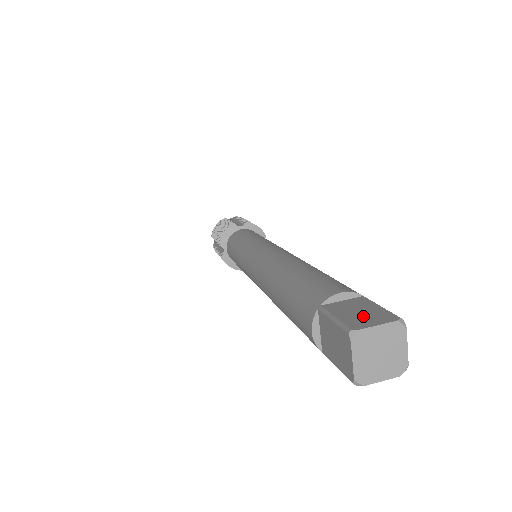
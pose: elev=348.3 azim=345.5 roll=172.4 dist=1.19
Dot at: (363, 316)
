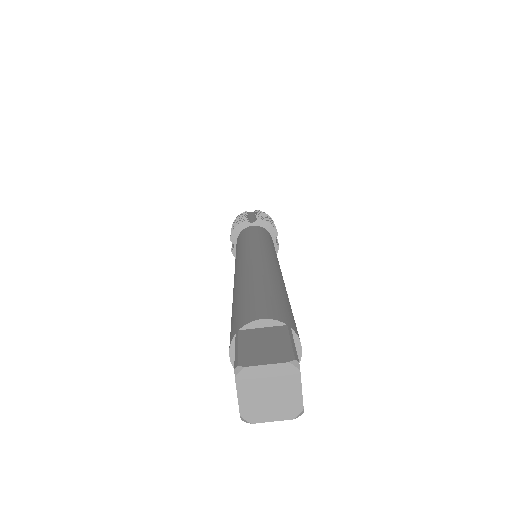
Dot at: (263, 351)
